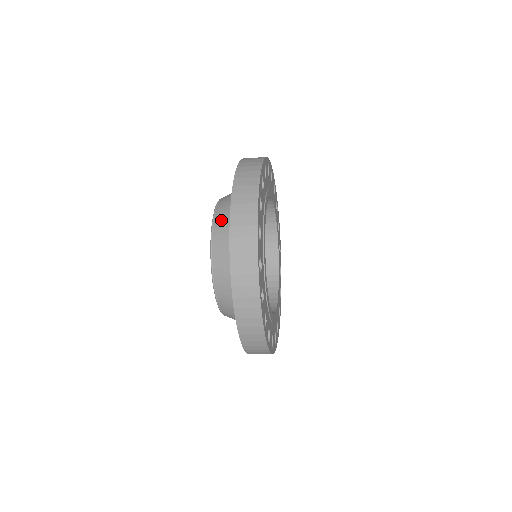
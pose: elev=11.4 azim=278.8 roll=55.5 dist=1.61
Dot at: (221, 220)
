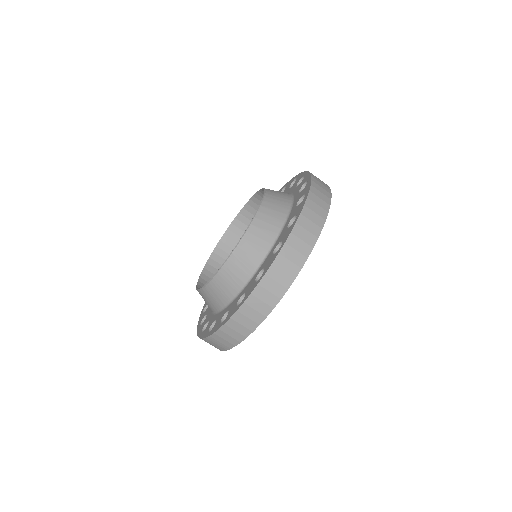
Dot at: (273, 204)
